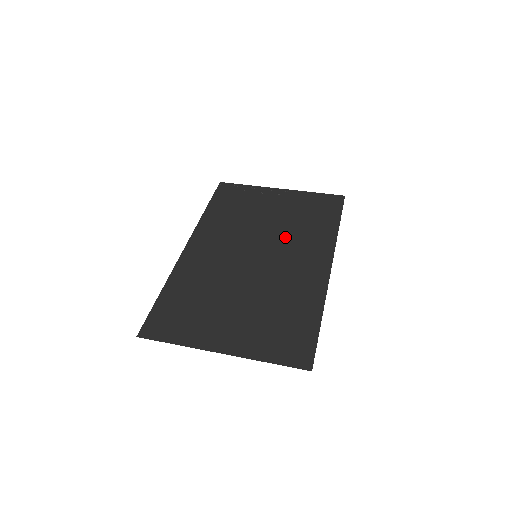
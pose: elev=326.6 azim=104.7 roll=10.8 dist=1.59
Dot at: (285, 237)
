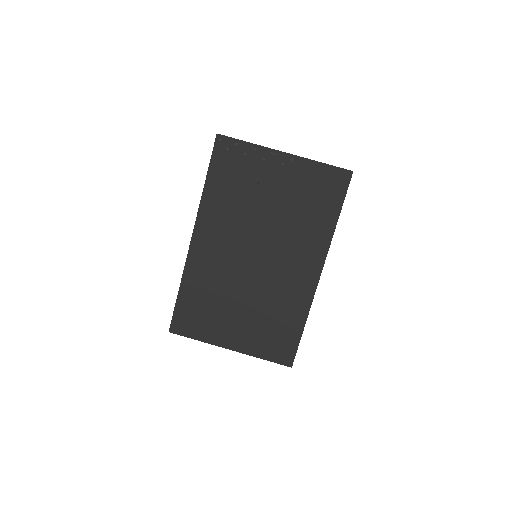
Dot at: (284, 233)
